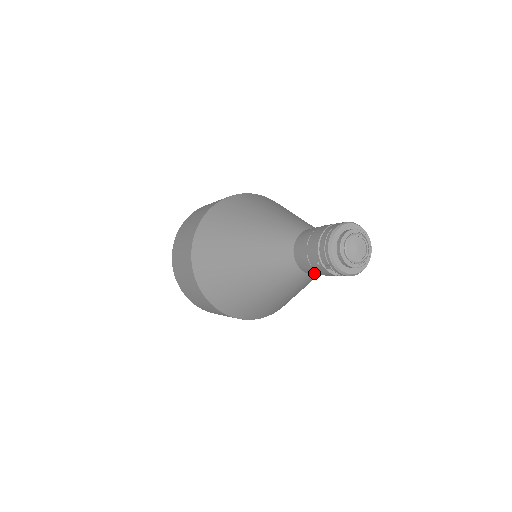
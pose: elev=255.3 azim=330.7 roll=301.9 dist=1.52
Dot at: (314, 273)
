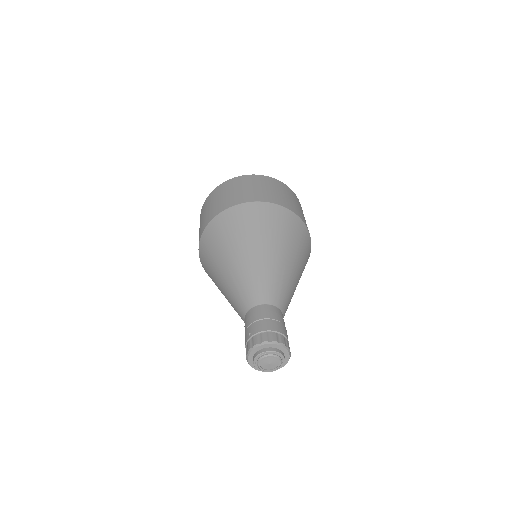
Dot at: occluded
